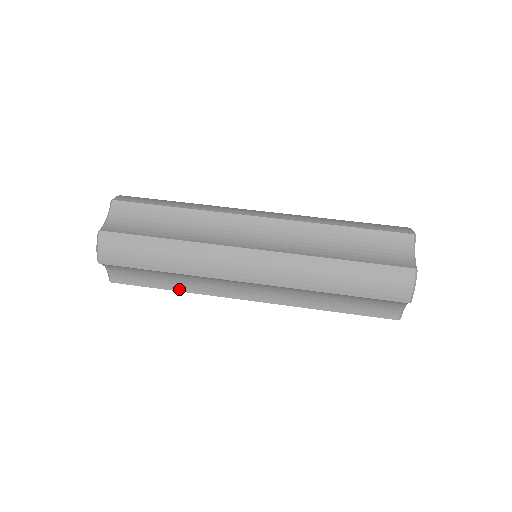
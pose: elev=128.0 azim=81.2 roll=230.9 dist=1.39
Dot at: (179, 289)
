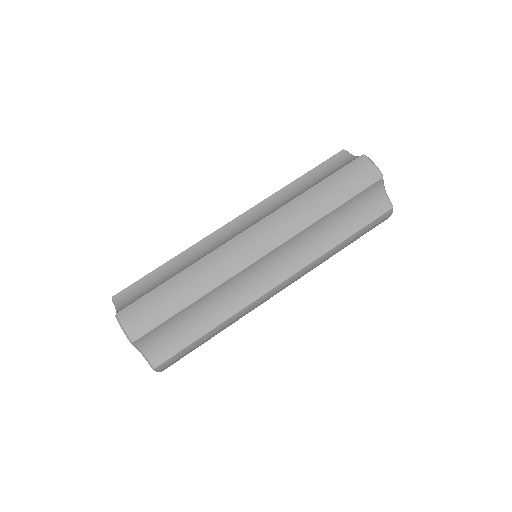
Dot at: occluded
